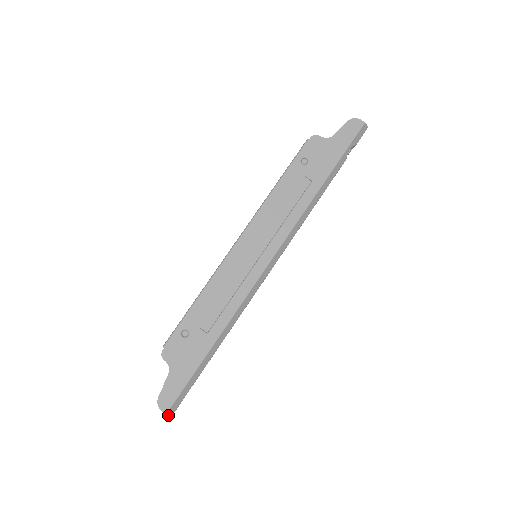
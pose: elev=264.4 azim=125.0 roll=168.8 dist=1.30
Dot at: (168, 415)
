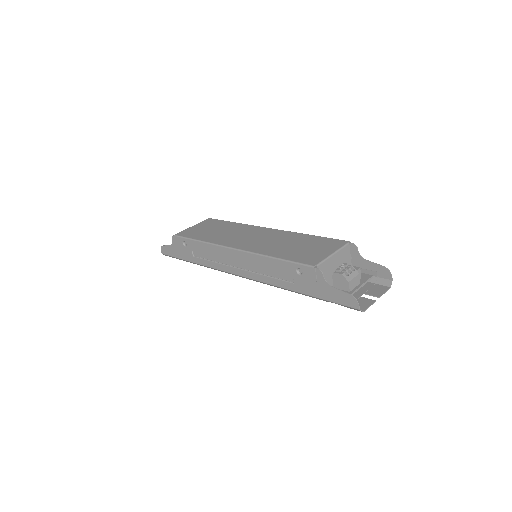
Dot at: (163, 254)
